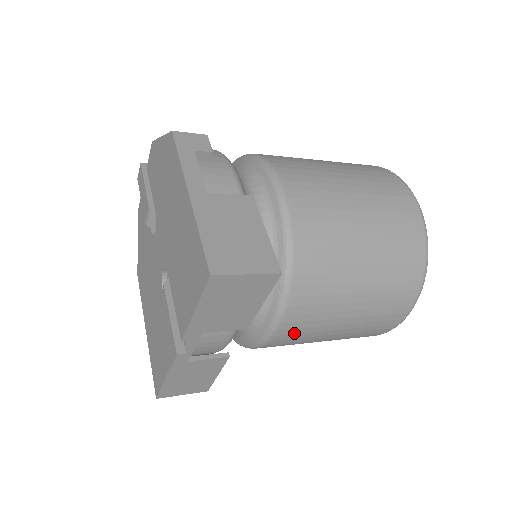
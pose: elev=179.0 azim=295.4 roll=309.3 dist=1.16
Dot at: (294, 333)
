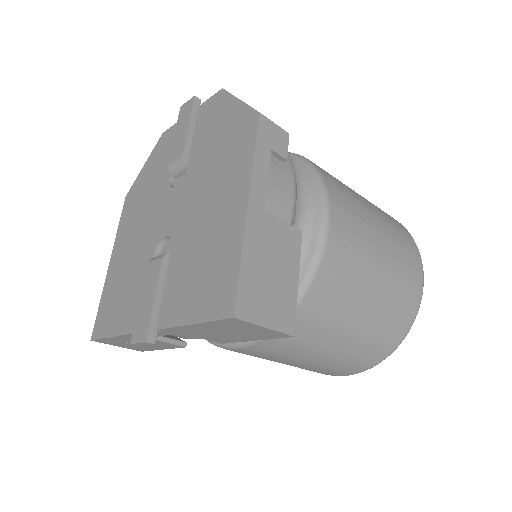
Dot at: (255, 353)
